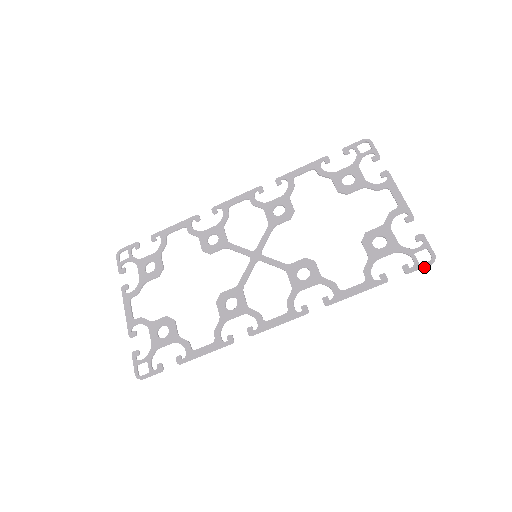
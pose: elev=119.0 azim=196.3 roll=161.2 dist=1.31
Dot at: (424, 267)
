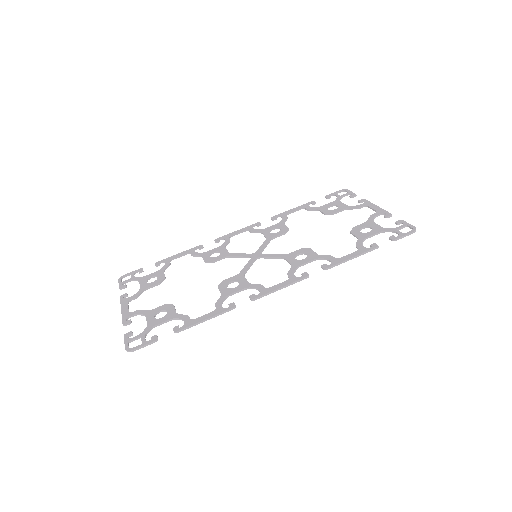
Dot at: (408, 235)
